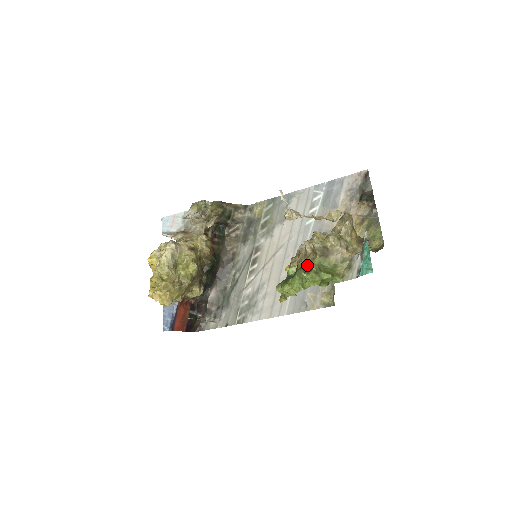
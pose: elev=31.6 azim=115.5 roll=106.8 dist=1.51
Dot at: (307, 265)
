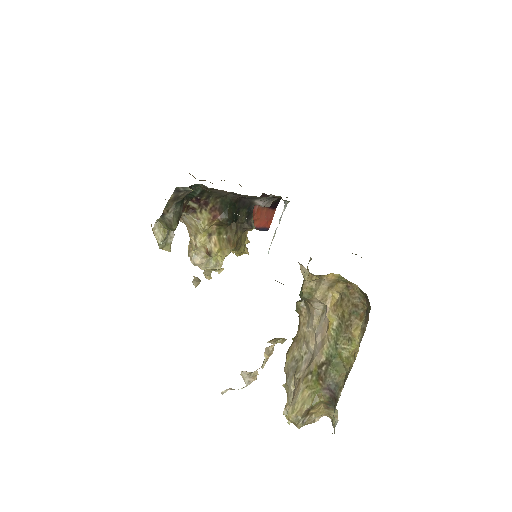
Dot at: occluded
